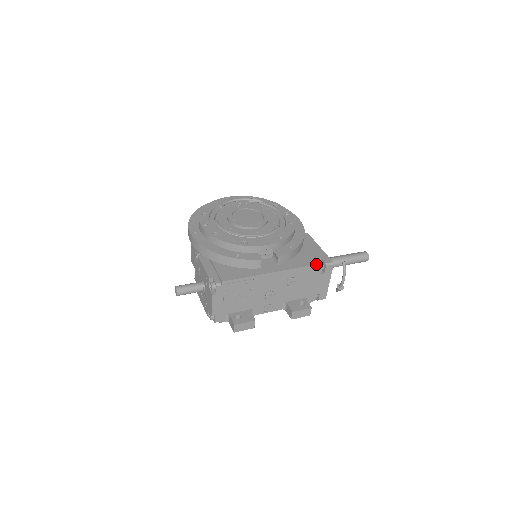
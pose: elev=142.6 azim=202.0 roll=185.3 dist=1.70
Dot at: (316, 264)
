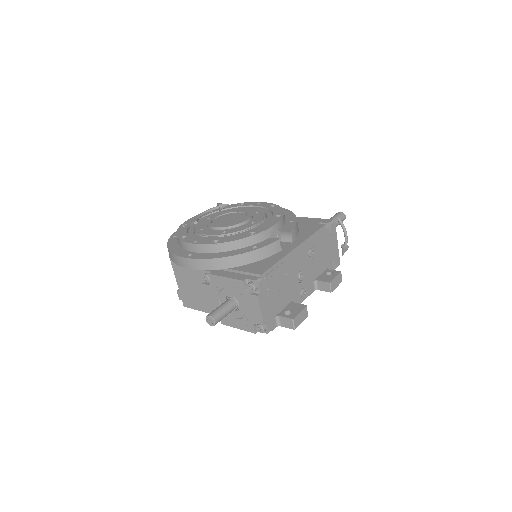
Dot at: (323, 225)
